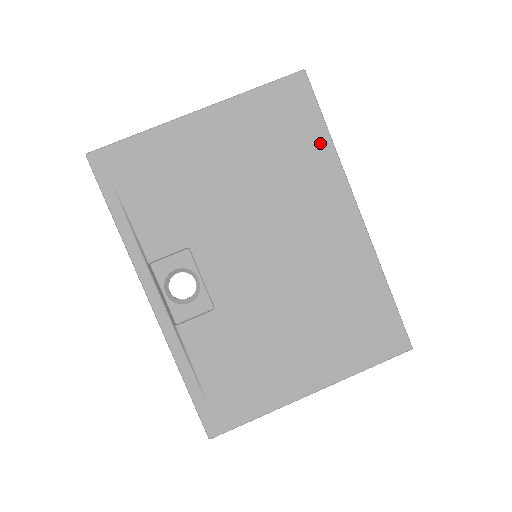
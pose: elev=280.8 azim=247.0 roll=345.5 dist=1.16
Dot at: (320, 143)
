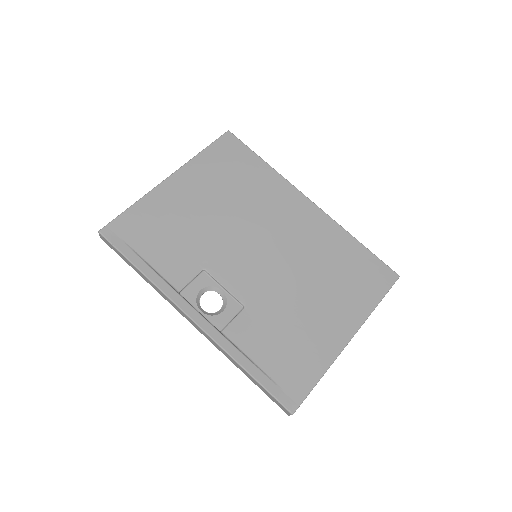
Dot at: (261, 168)
